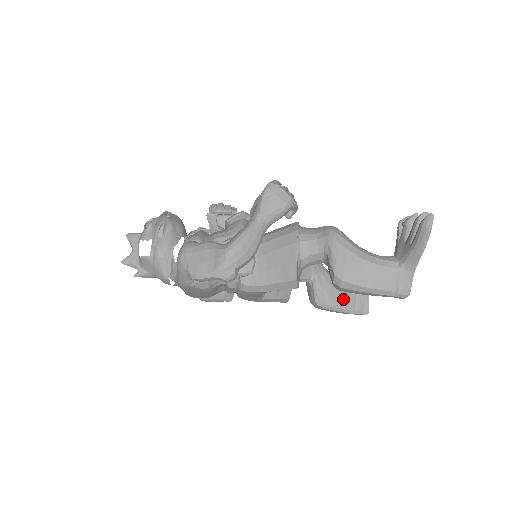
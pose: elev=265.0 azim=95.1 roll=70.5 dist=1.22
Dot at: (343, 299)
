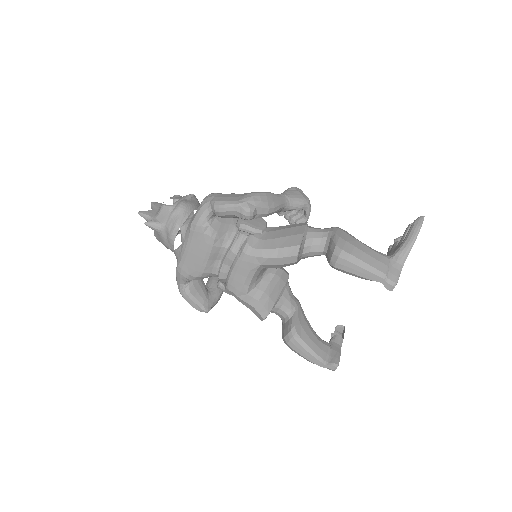
Dot at: (316, 343)
